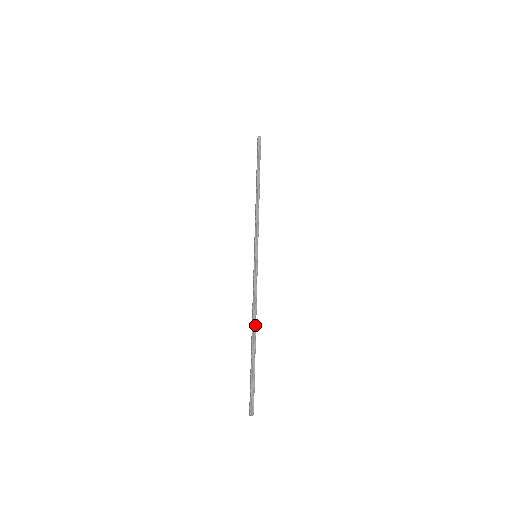
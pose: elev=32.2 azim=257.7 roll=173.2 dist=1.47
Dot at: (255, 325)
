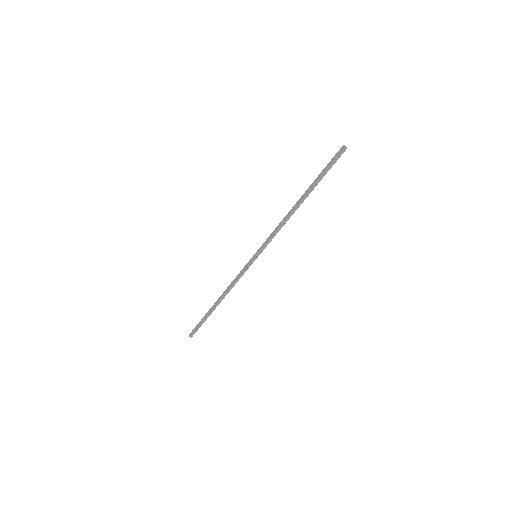
Dot at: occluded
